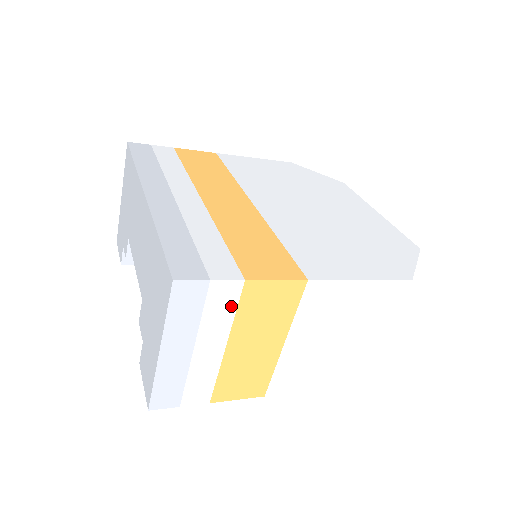
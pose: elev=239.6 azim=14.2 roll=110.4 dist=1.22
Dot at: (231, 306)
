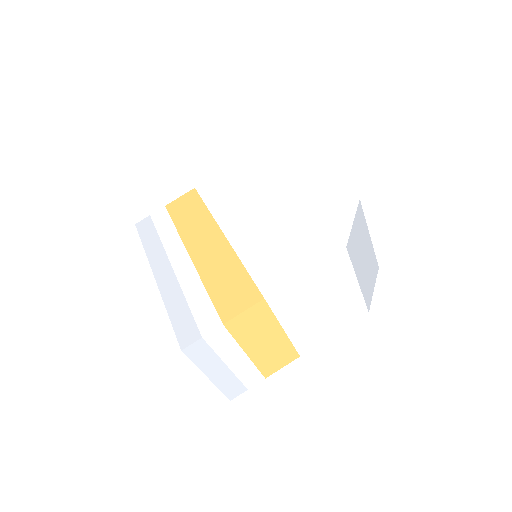
Dot at: (228, 338)
